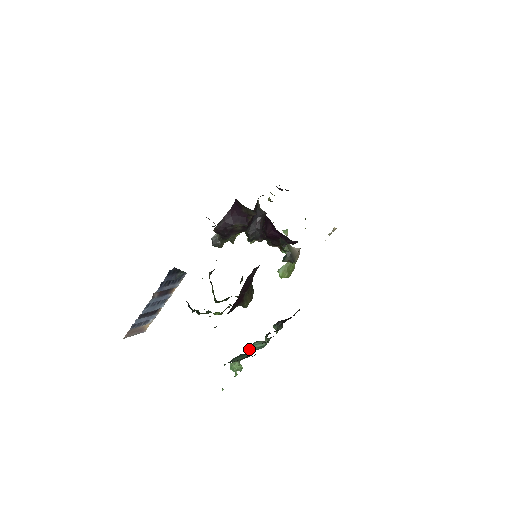
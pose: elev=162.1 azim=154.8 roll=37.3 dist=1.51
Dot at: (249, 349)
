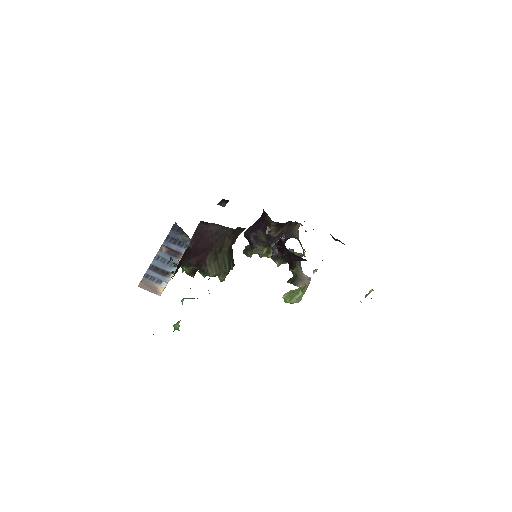
Dot at: (183, 298)
